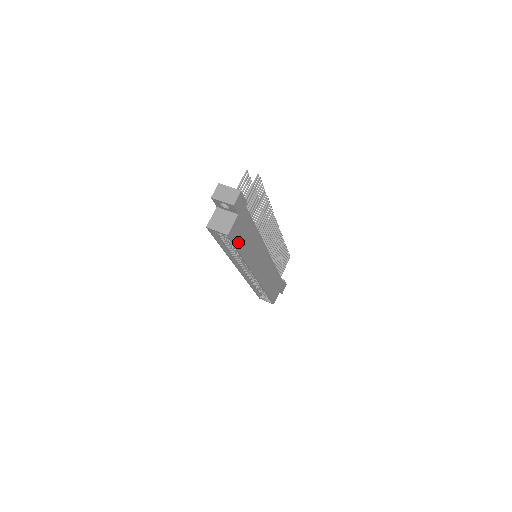
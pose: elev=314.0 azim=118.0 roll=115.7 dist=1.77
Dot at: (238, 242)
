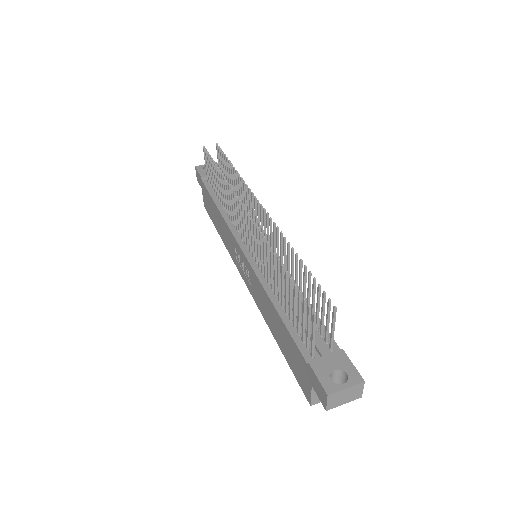
Dot at: occluded
